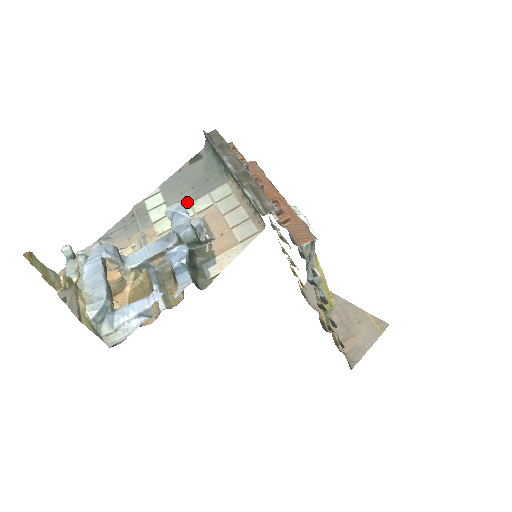
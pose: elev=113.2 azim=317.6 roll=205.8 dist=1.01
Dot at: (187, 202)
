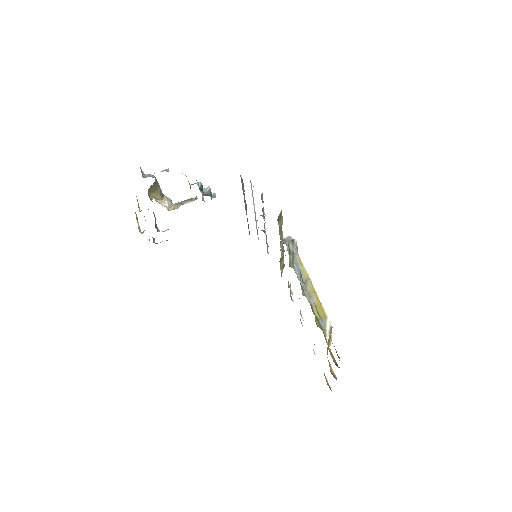
Dot at: occluded
